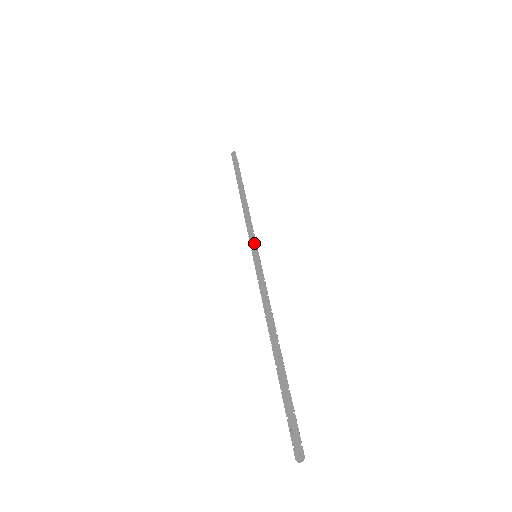
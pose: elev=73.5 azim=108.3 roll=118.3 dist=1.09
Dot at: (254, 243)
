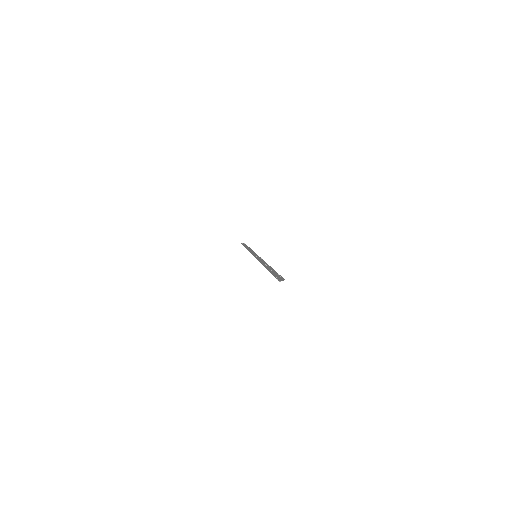
Dot at: (255, 254)
